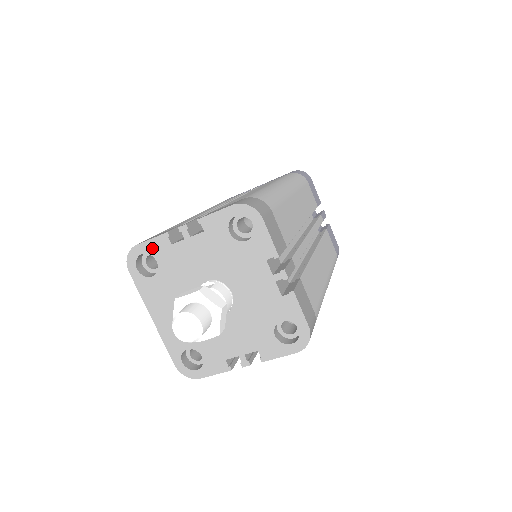
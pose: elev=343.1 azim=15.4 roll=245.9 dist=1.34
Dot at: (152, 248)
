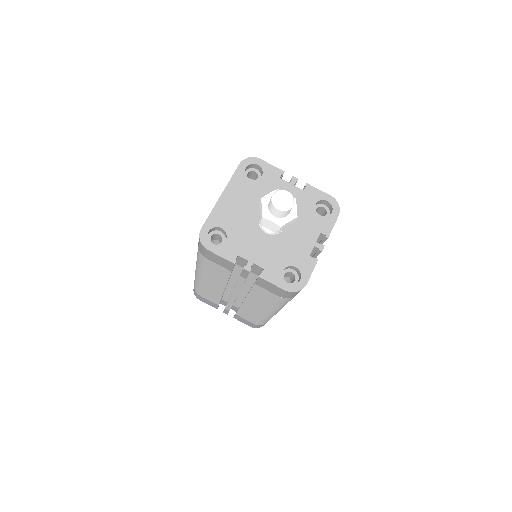
Dot at: (267, 169)
